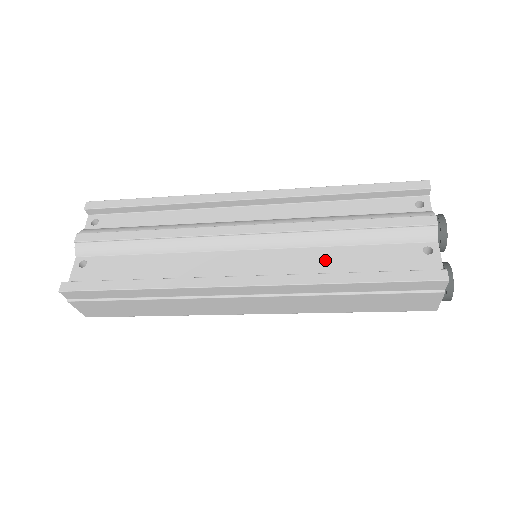
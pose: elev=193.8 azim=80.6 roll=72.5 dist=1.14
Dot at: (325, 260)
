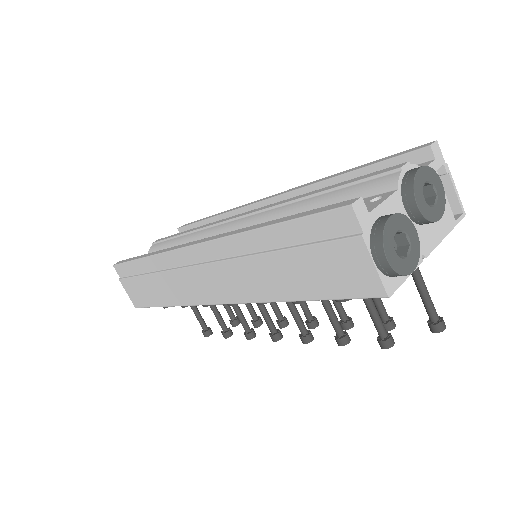
Dot at: occluded
